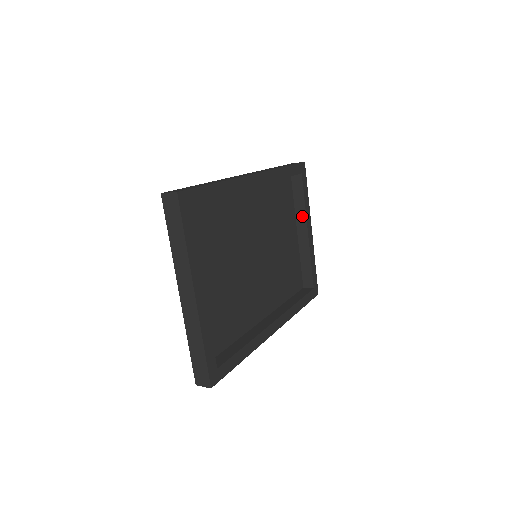
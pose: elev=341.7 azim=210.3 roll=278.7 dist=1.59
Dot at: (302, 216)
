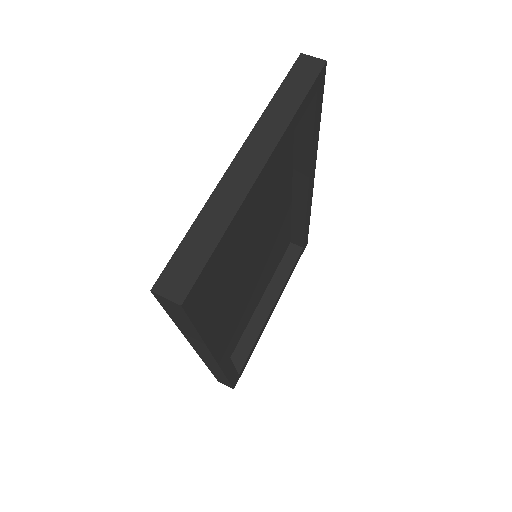
Dot at: (277, 287)
